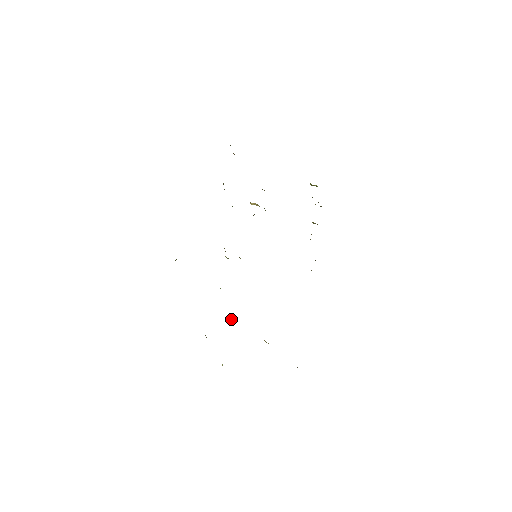
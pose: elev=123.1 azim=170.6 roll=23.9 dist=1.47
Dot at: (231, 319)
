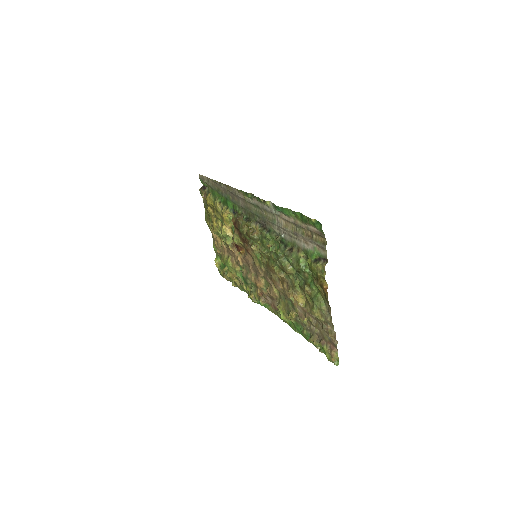
Dot at: (292, 267)
